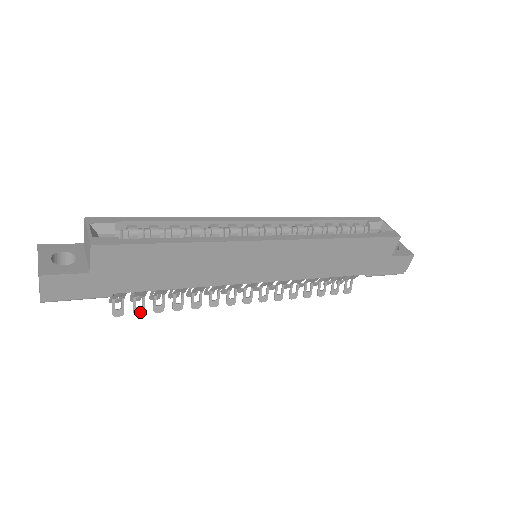
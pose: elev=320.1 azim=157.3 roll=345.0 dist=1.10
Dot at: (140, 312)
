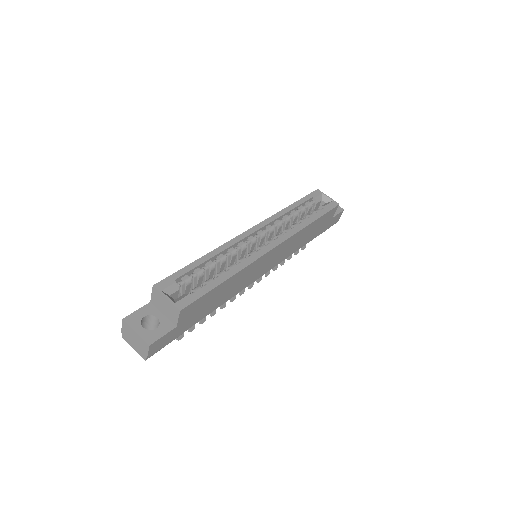
Dot at: (193, 329)
